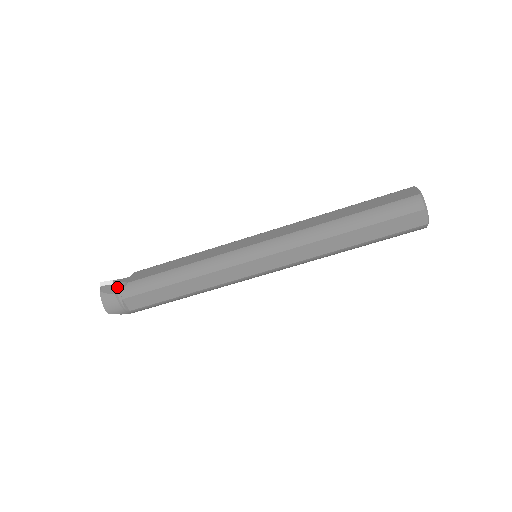
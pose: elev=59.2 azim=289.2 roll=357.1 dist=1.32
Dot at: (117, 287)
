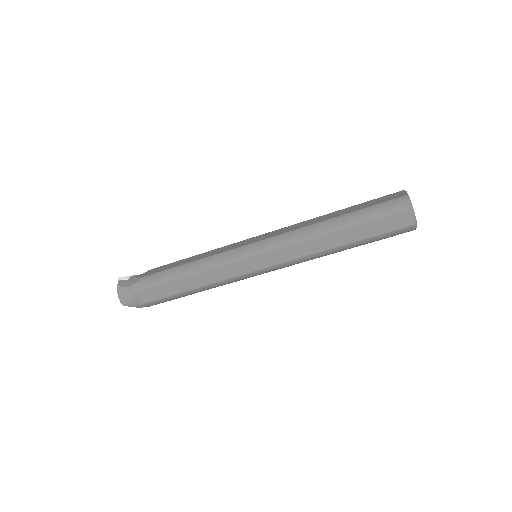
Dot at: (132, 281)
